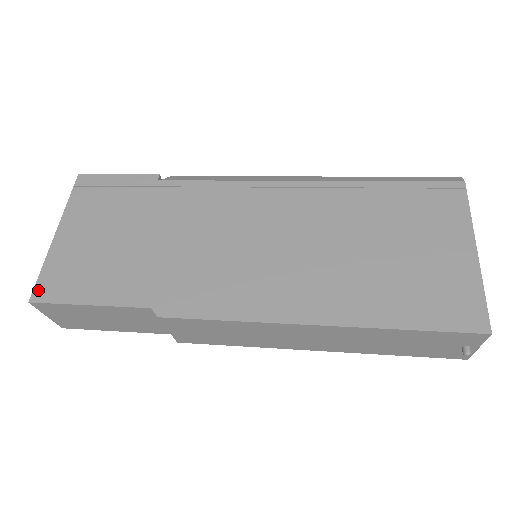
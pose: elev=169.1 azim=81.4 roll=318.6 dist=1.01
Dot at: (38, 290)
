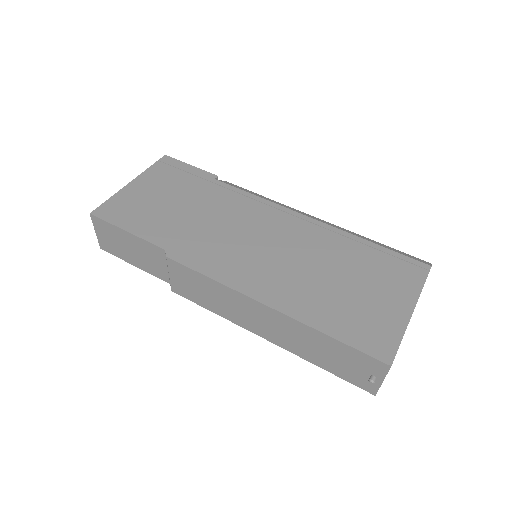
Dot at: (100, 209)
